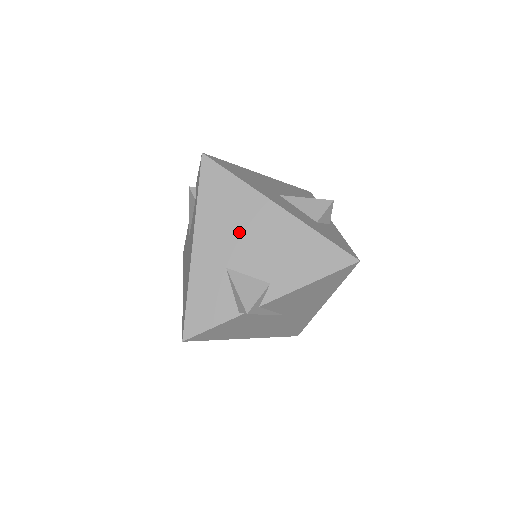
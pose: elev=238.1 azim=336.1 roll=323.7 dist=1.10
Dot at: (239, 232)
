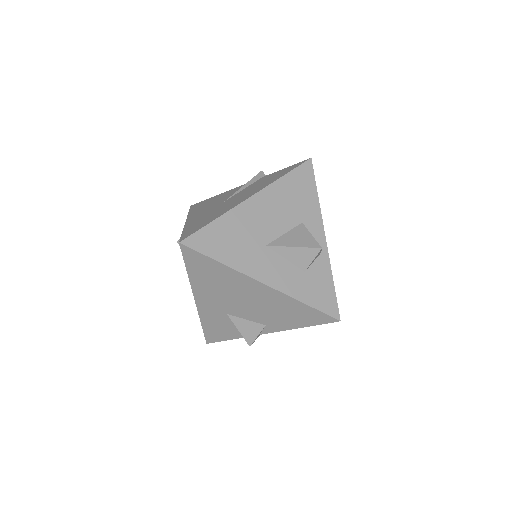
Dot at: (232, 296)
